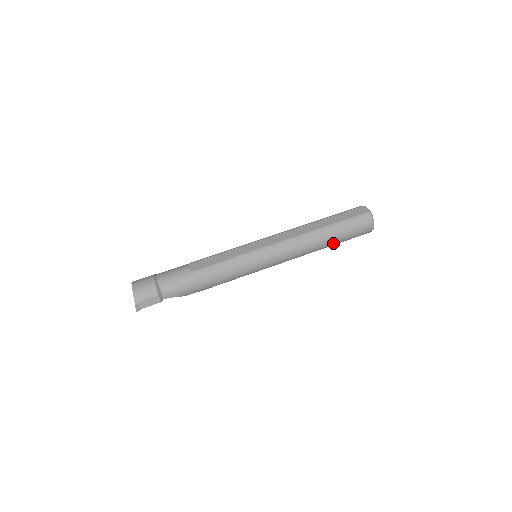
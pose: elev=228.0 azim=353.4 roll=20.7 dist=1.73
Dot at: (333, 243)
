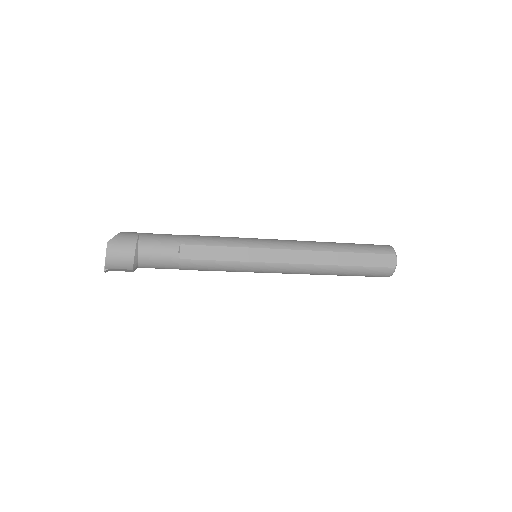
Dot at: occluded
